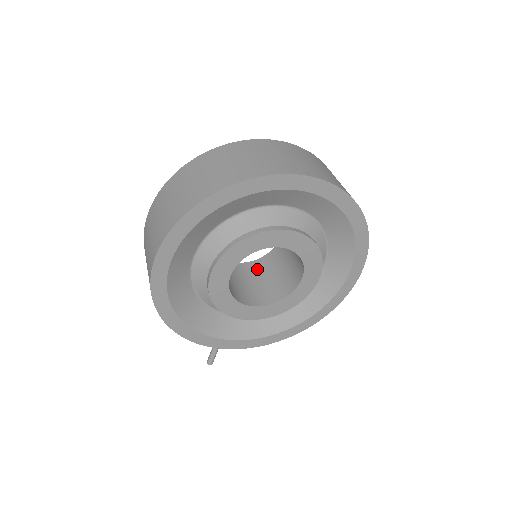
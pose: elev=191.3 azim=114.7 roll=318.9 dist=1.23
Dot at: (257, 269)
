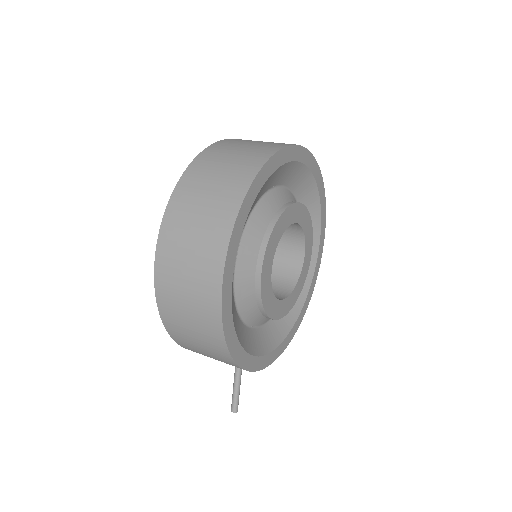
Dot at: occluded
